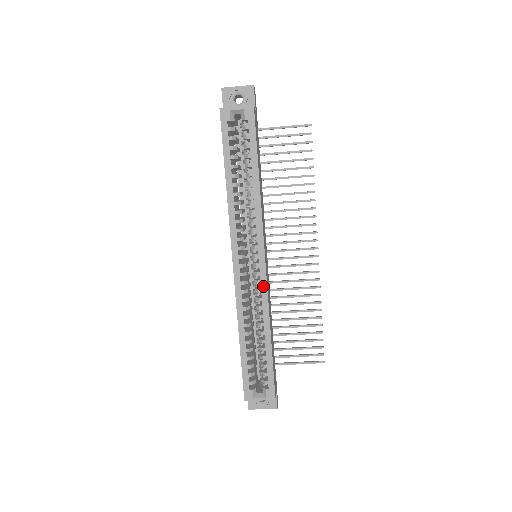
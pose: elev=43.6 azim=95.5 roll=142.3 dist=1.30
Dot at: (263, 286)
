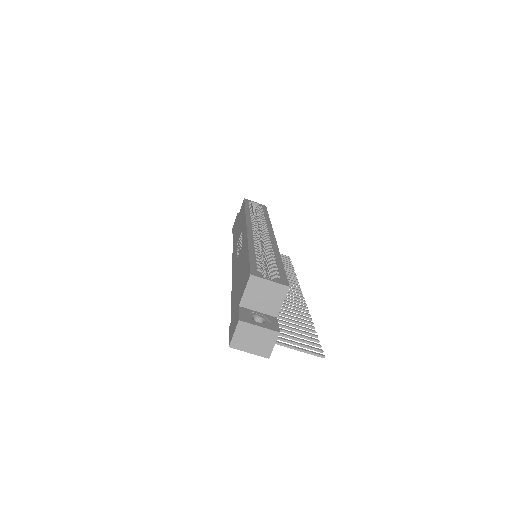
Dot at: (273, 240)
